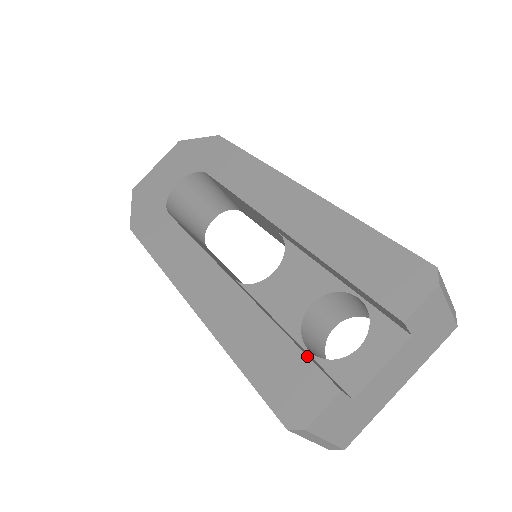
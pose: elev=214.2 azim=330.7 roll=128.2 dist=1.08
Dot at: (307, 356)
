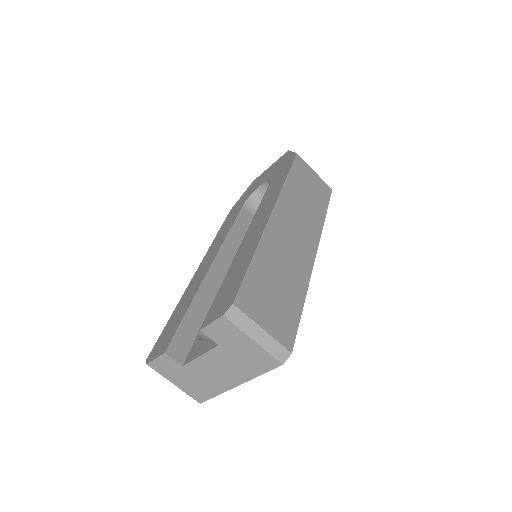
Dot at: (178, 327)
